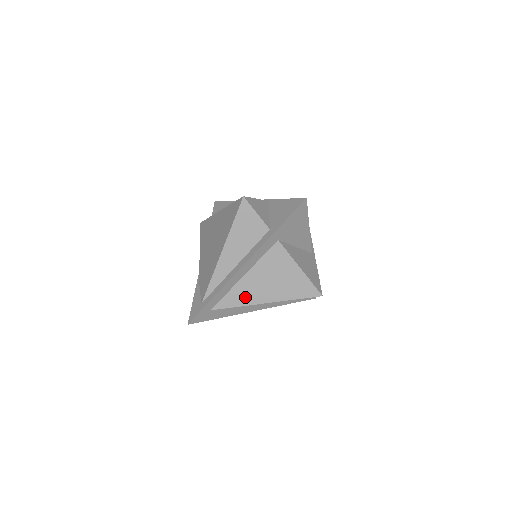
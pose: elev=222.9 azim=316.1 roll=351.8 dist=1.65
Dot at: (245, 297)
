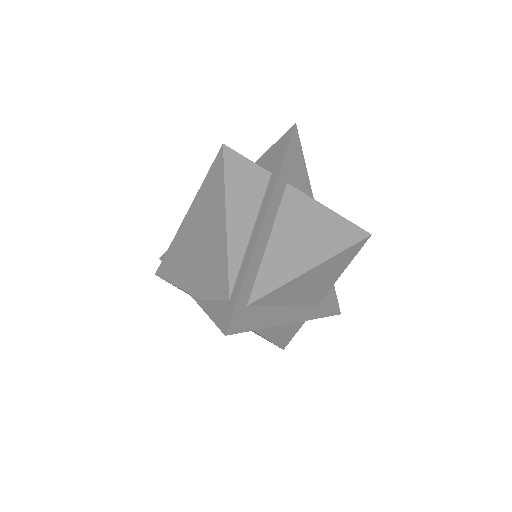
Dot at: (284, 268)
